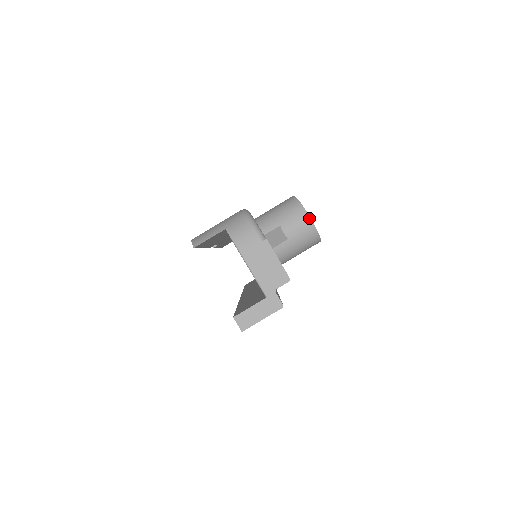
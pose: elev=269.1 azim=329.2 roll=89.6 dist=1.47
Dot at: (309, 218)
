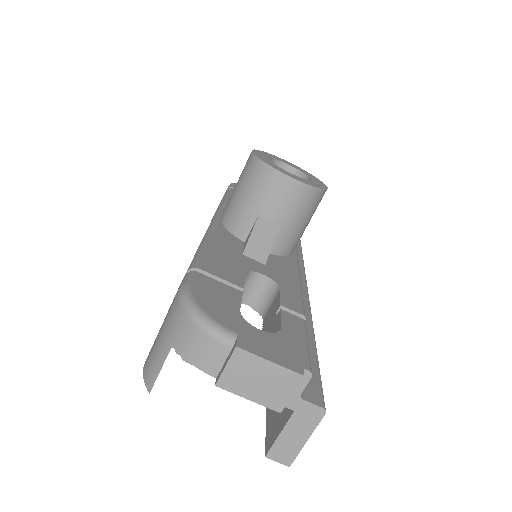
Dot at: (291, 180)
